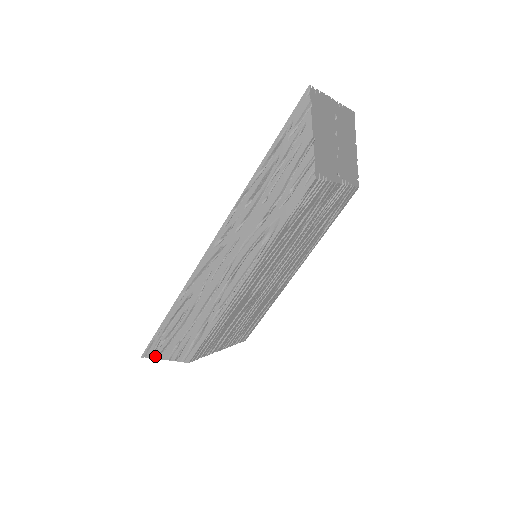
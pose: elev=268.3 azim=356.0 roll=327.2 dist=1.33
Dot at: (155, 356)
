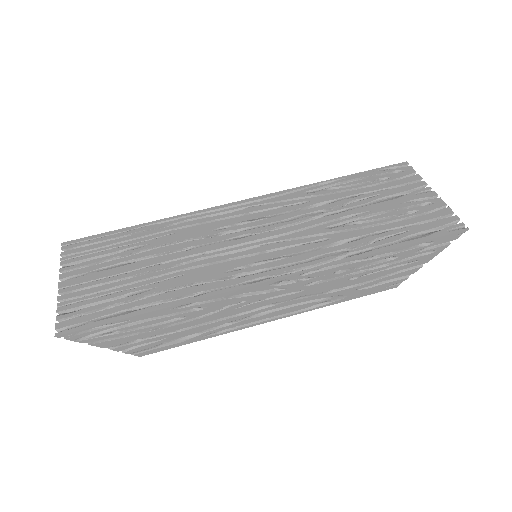
Dot at: (87, 342)
